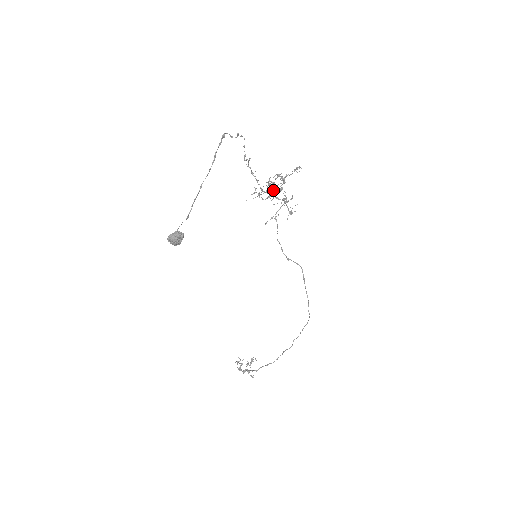
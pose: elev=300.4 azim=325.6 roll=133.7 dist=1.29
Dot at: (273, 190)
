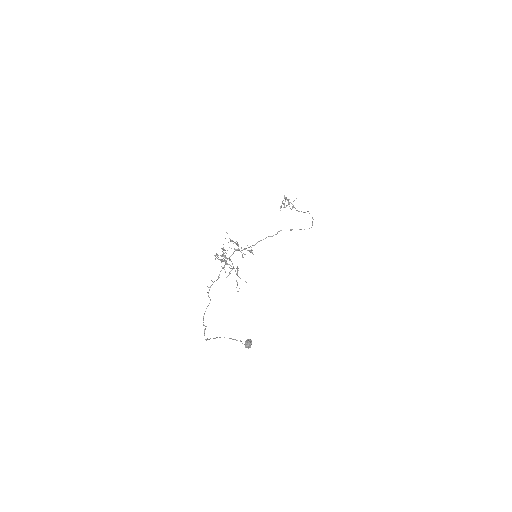
Dot at: occluded
